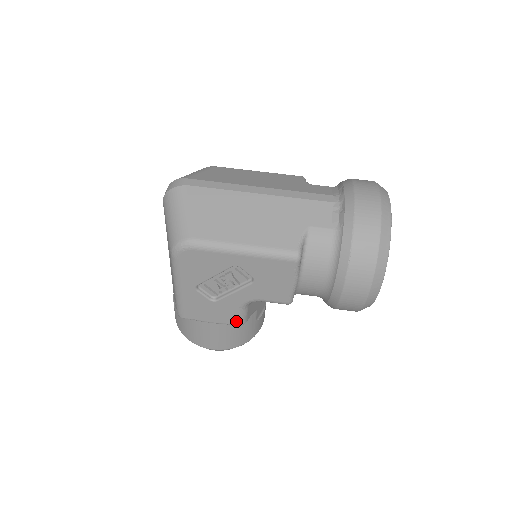
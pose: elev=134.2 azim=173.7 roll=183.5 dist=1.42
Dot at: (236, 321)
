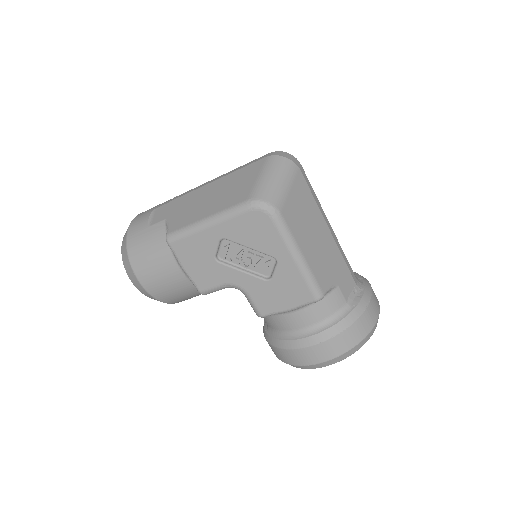
Dot at: (204, 288)
